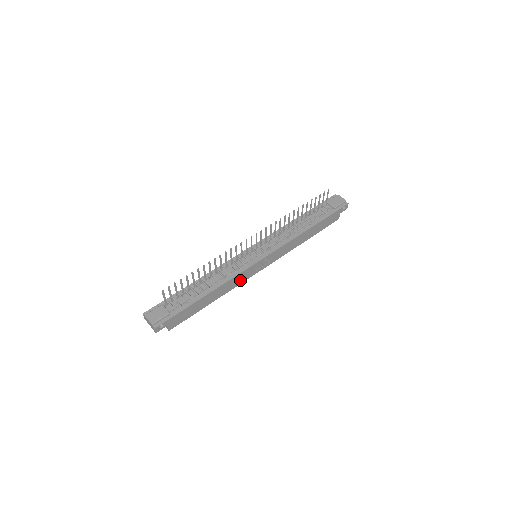
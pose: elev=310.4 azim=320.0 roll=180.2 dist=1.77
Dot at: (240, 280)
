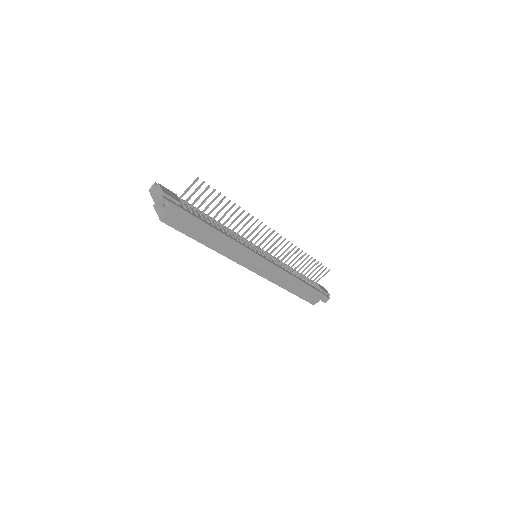
Dot at: (237, 256)
